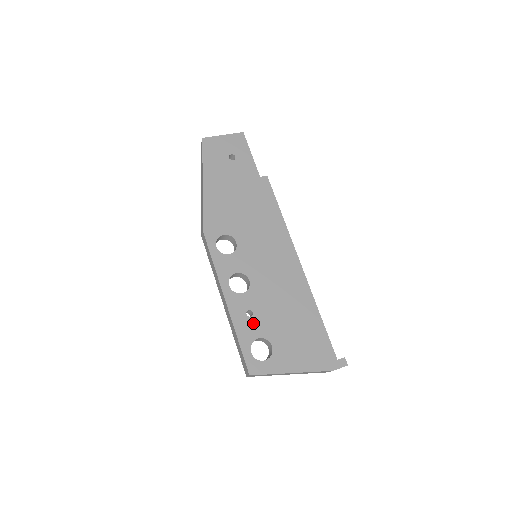
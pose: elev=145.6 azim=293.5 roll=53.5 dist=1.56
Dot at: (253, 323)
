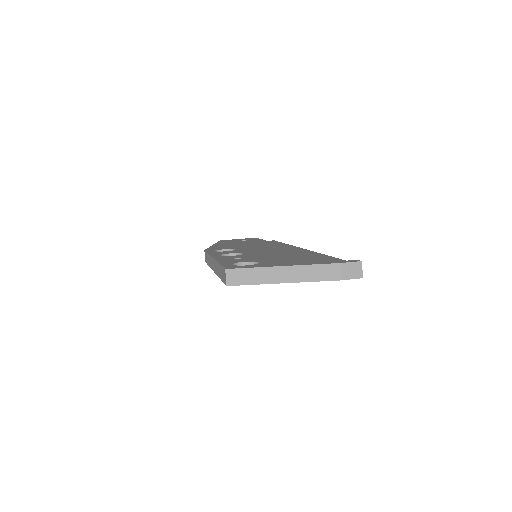
Dot at: (240, 260)
